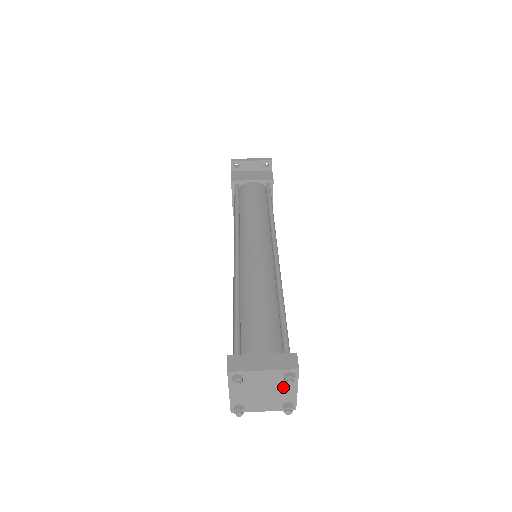
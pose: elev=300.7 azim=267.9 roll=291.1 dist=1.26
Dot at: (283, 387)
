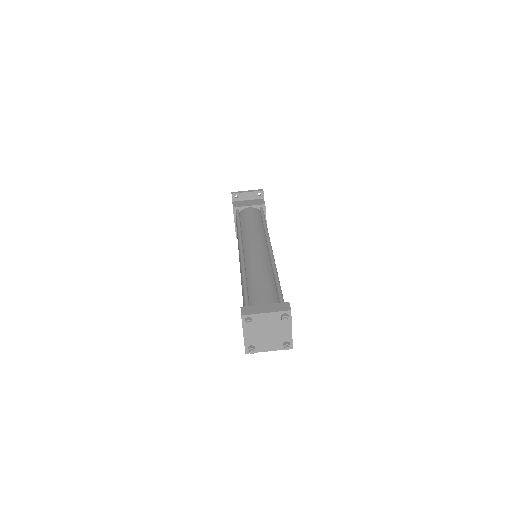
Dot at: (281, 327)
